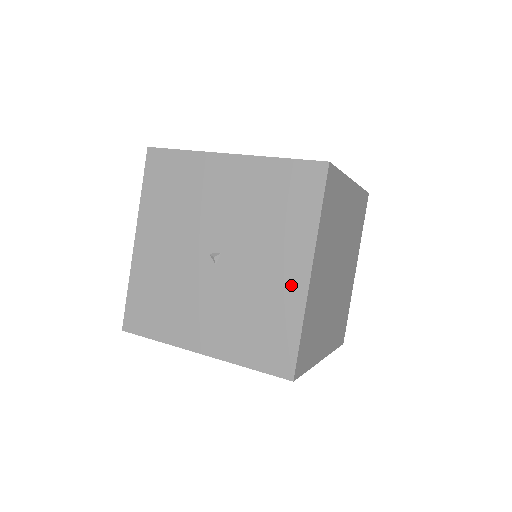
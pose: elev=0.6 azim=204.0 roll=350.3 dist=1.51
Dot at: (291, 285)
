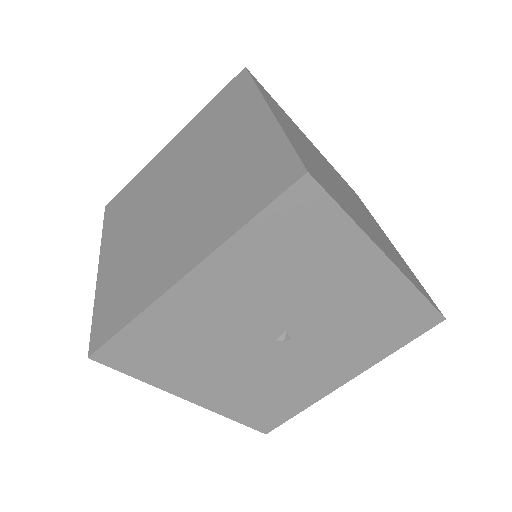
Dot at: (380, 283)
